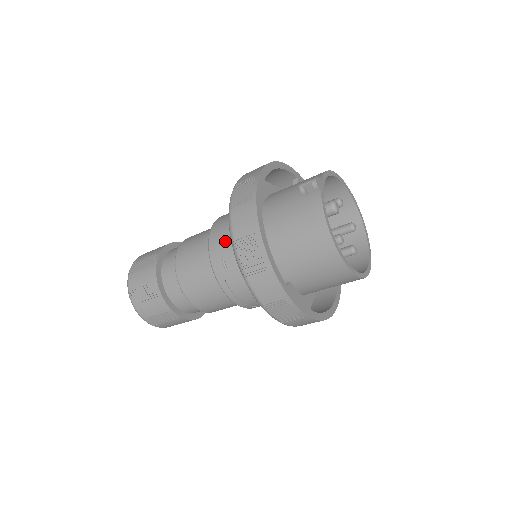
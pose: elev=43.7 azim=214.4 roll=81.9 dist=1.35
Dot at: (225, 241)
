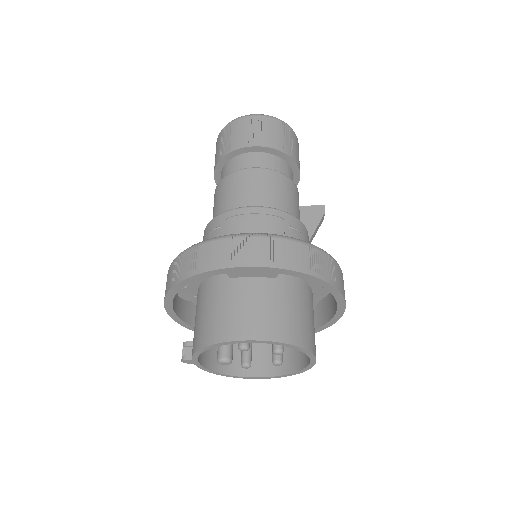
Dot at: occluded
